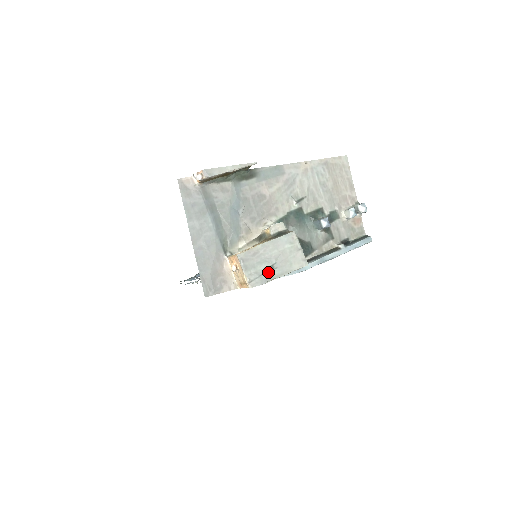
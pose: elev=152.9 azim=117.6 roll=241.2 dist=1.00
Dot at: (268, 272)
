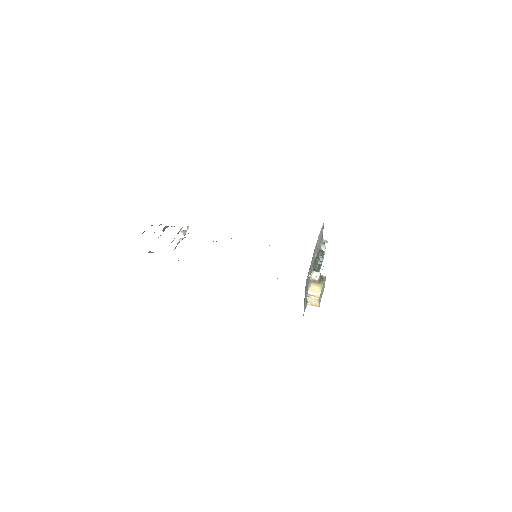
Dot at: (321, 297)
